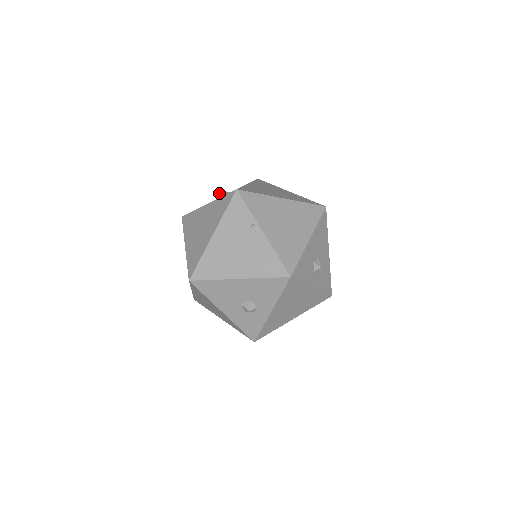
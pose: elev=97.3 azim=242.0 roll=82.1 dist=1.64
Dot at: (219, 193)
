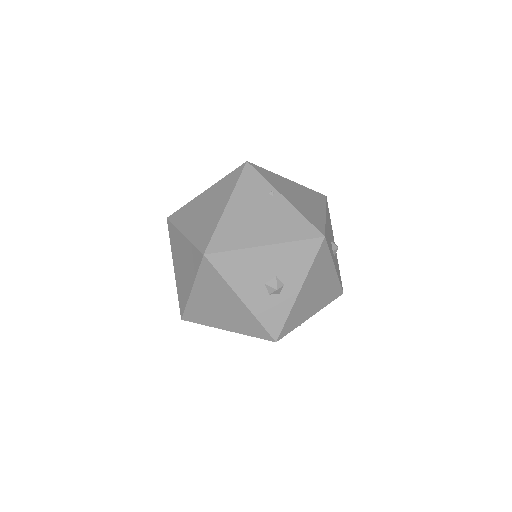
Dot at: occluded
